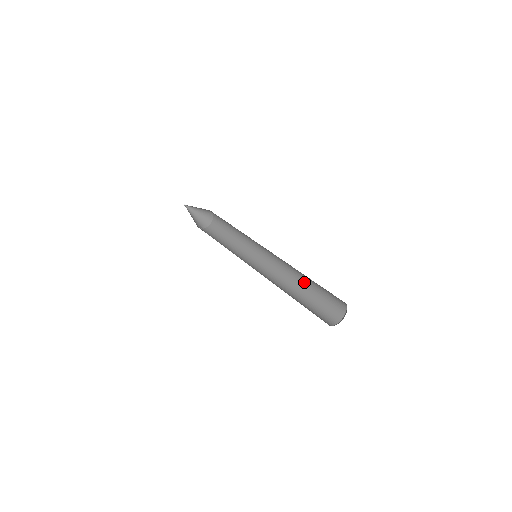
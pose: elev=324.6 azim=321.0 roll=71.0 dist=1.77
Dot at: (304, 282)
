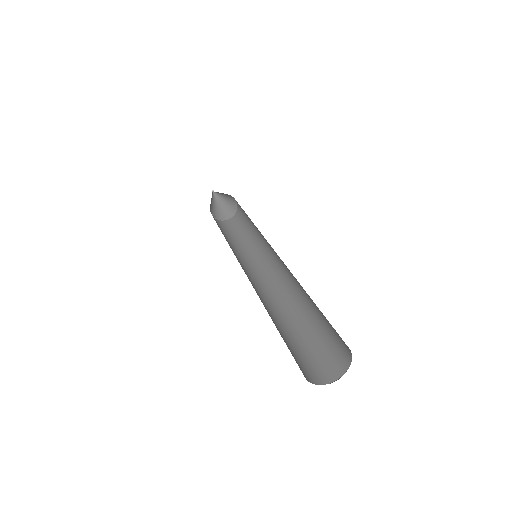
Dot at: (303, 309)
